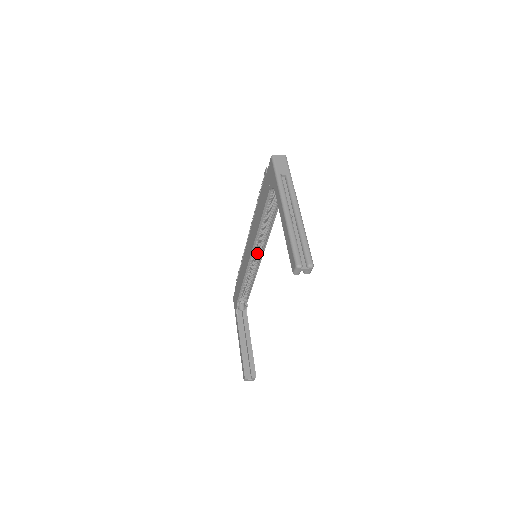
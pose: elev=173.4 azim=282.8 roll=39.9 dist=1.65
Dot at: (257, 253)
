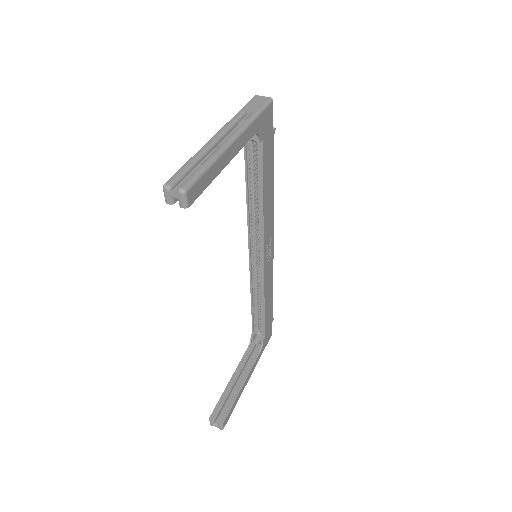
Dot at: (260, 254)
